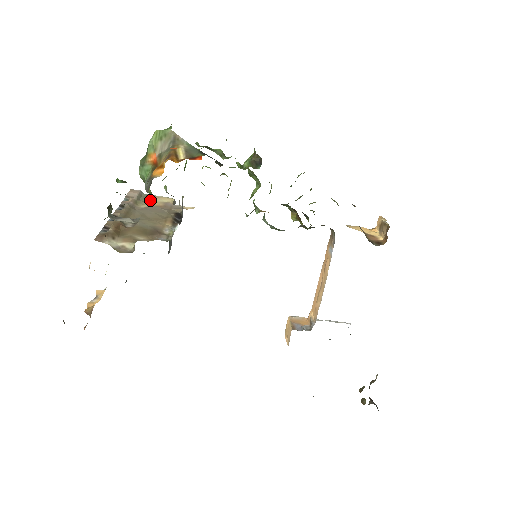
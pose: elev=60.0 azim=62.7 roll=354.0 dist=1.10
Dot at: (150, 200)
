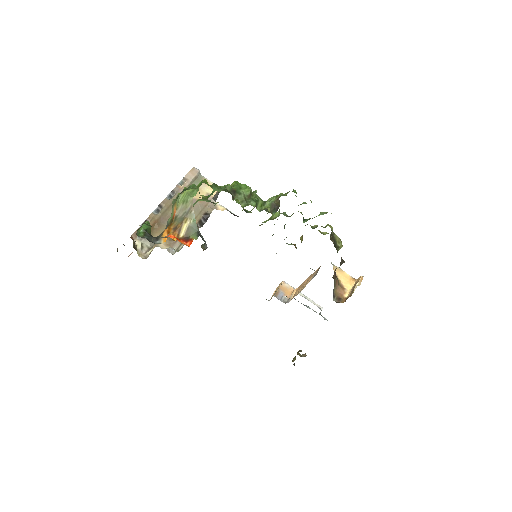
Dot at: occluded
